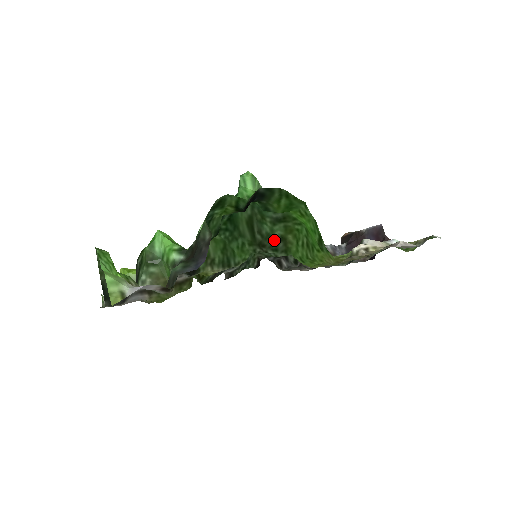
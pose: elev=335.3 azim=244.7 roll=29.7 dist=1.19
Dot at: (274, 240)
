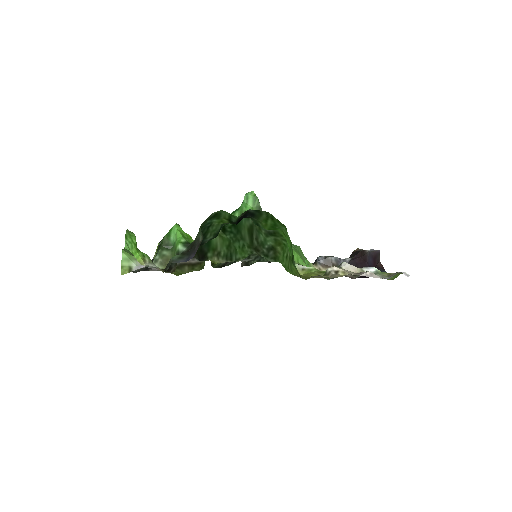
Dot at: (266, 248)
